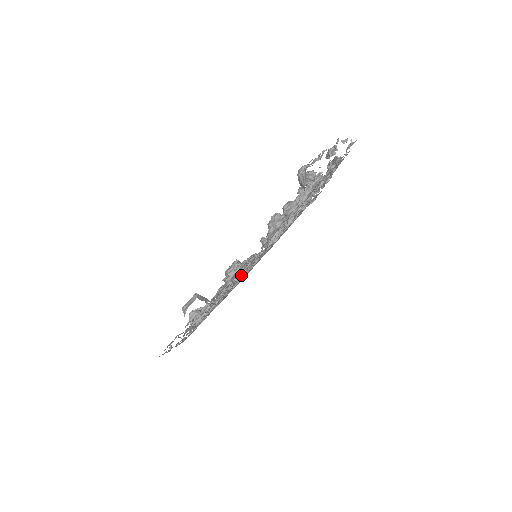
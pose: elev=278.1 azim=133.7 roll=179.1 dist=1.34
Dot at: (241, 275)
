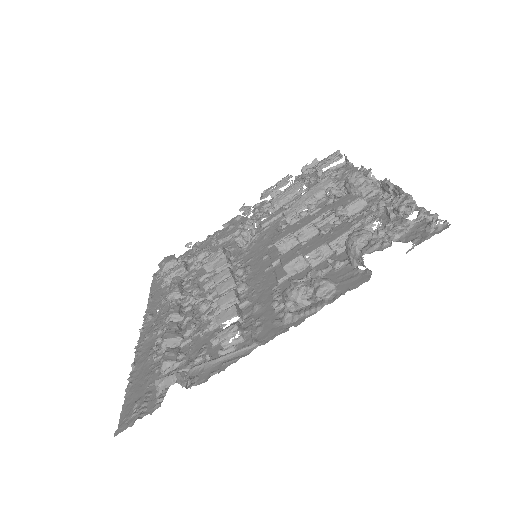
Dot at: occluded
